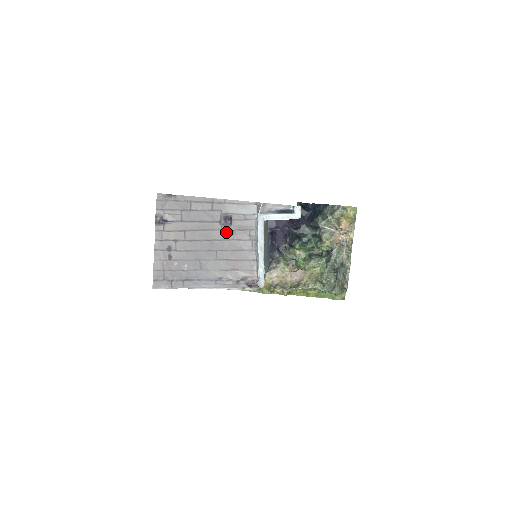
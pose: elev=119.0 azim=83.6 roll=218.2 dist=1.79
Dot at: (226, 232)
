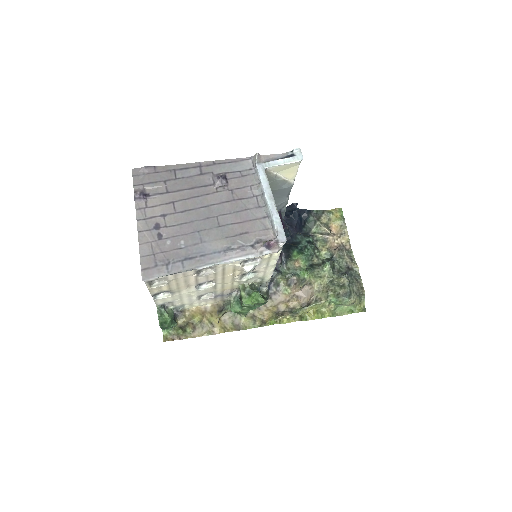
Dot at: (223, 193)
